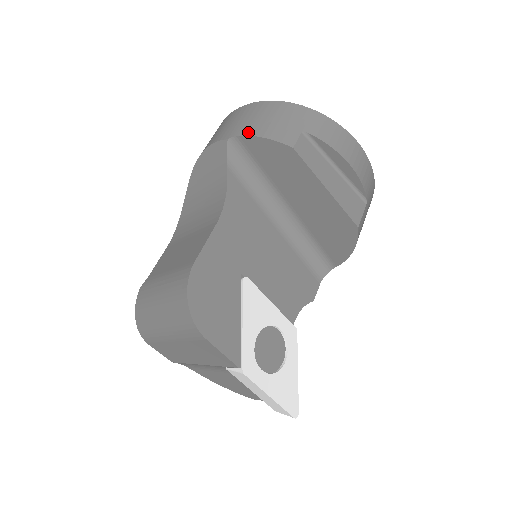
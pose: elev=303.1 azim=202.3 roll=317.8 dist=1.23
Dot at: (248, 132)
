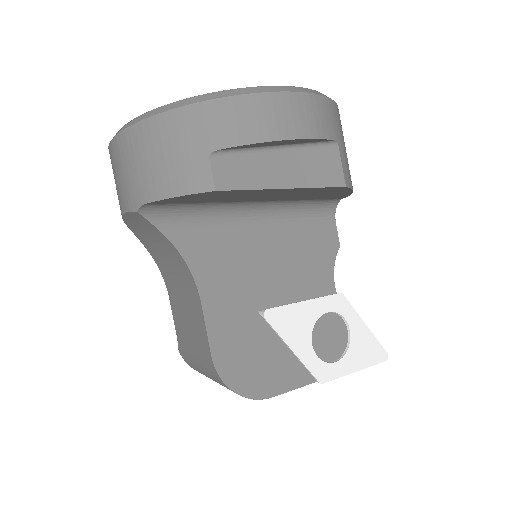
Dot at: (151, 195)
